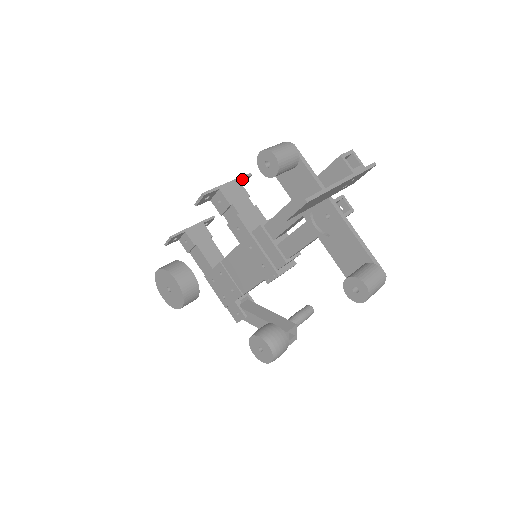
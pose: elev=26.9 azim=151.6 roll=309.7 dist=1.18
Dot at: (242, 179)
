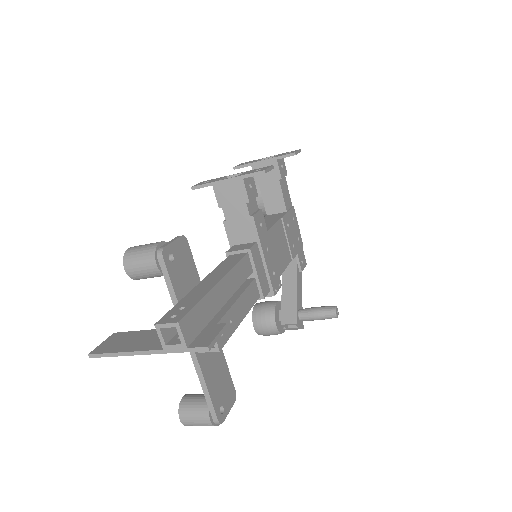
Dot at: (250, 176)
